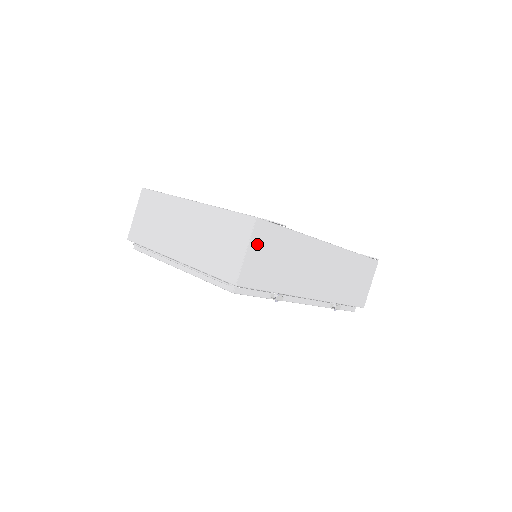
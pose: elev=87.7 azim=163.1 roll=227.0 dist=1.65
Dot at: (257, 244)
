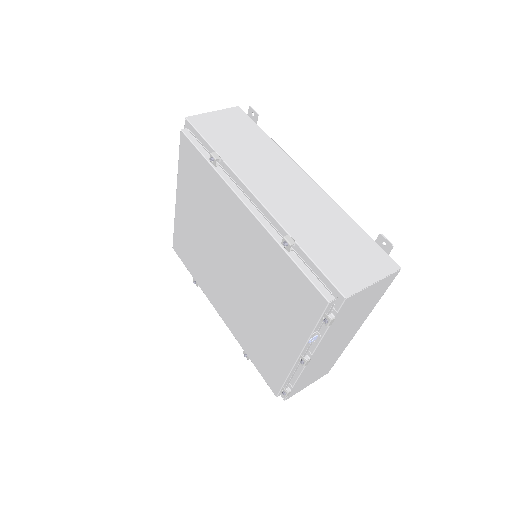
Dot at: (226, 116)
